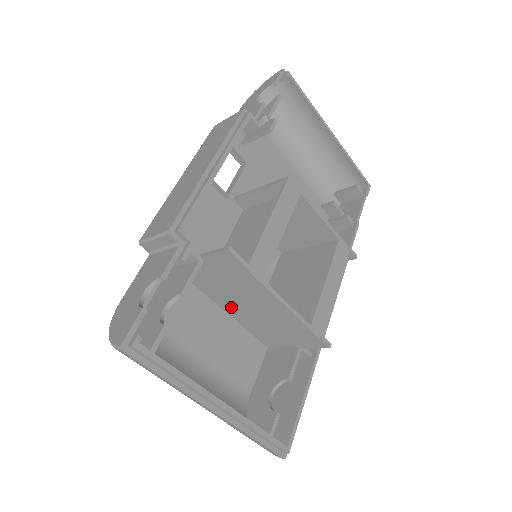
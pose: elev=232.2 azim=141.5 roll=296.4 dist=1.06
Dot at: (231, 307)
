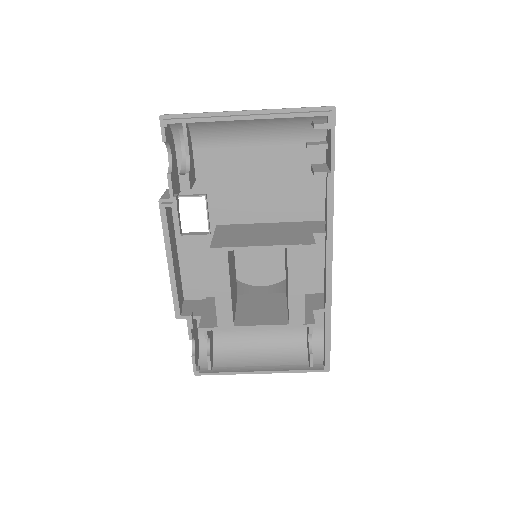
Dot at: occluded
